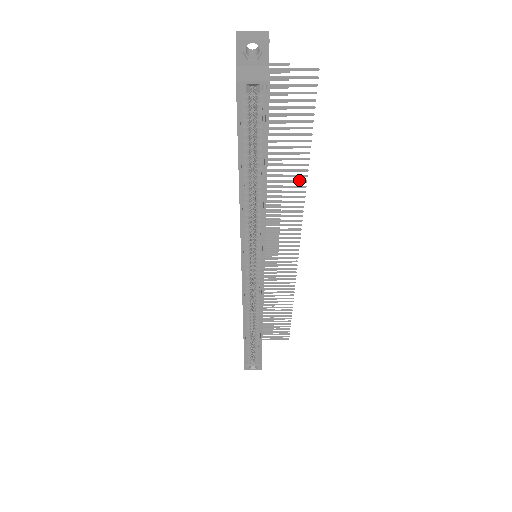
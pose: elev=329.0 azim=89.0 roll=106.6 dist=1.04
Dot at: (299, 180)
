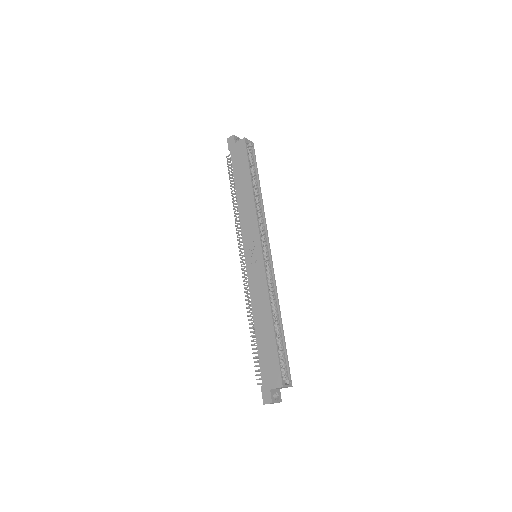
Dot at: occluded
